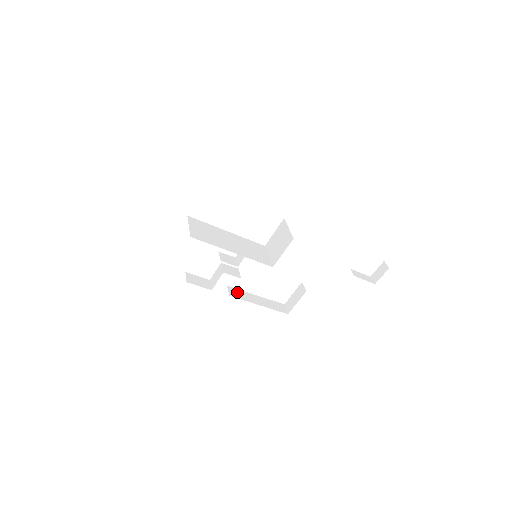
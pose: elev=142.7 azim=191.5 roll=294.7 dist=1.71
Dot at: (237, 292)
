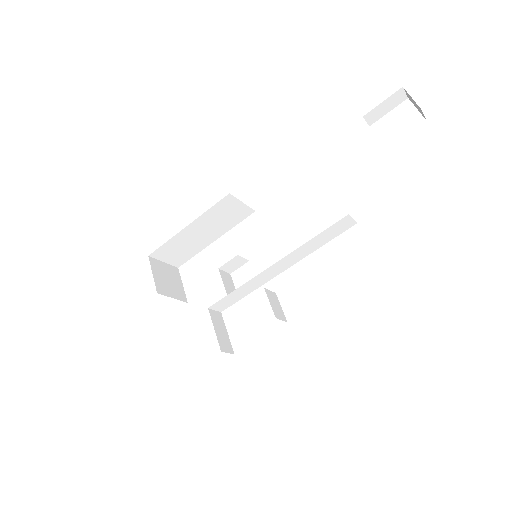
Dot at: occluded
